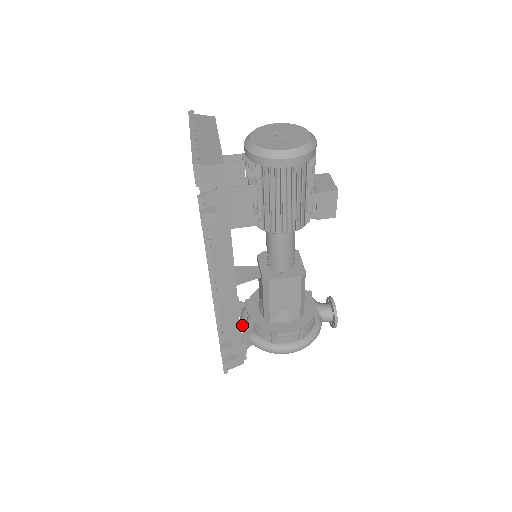
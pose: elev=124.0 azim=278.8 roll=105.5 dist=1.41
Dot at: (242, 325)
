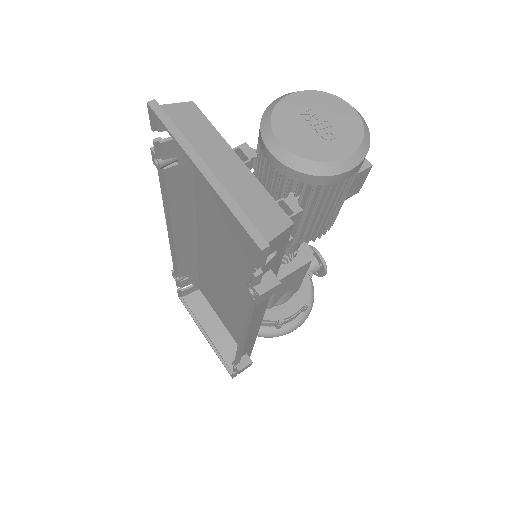
Dot at: occluded
